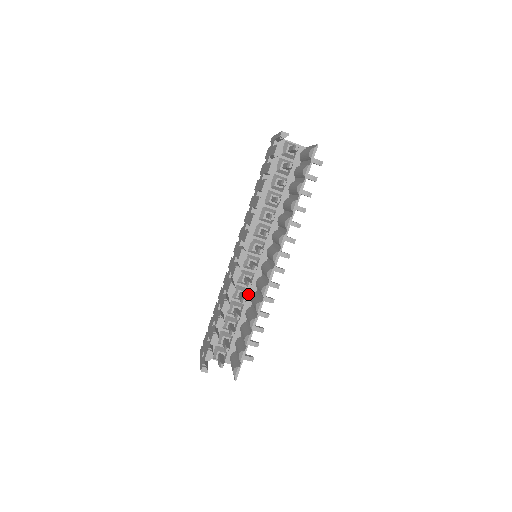
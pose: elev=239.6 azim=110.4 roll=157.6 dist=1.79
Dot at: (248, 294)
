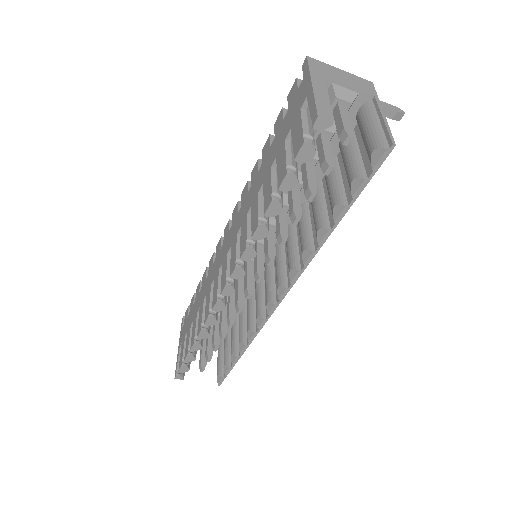
Dot at: occluded
